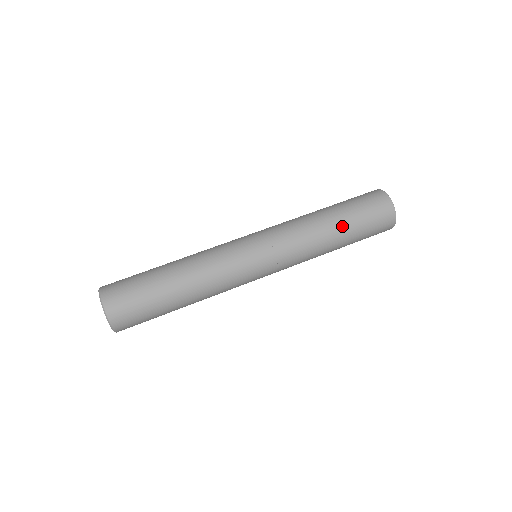
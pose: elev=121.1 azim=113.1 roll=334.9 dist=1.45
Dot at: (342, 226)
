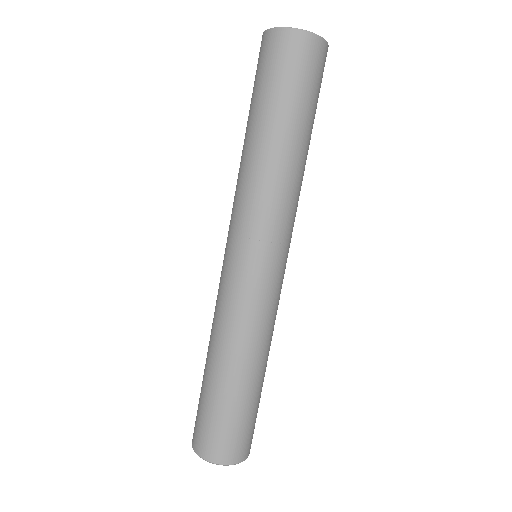
Dot at: (267, 126)
